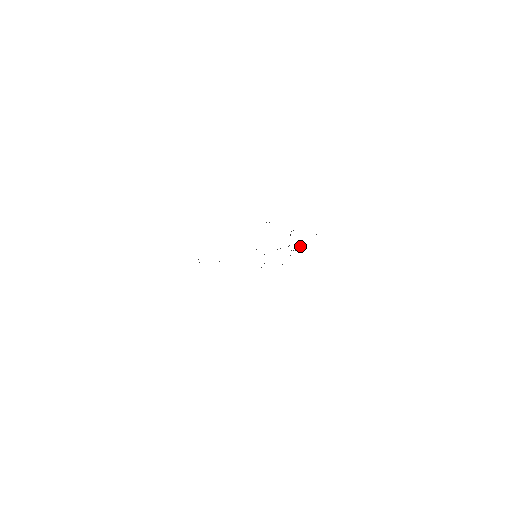
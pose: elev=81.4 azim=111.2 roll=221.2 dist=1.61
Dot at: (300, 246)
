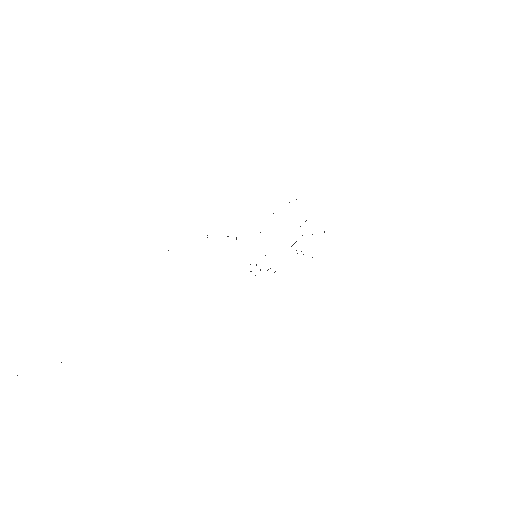
Dot at: occluded
